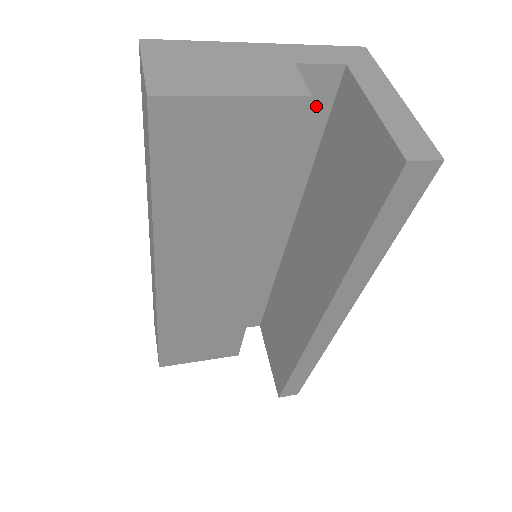
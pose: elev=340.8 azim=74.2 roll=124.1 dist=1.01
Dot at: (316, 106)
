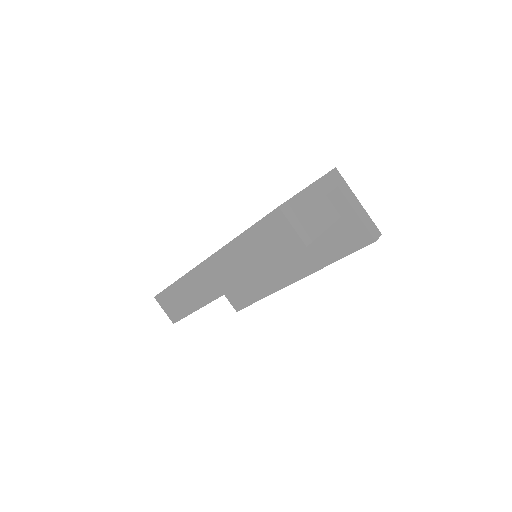
Dot at: occluded
